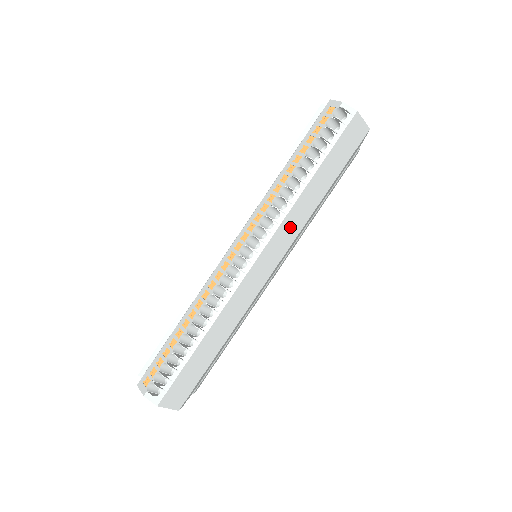
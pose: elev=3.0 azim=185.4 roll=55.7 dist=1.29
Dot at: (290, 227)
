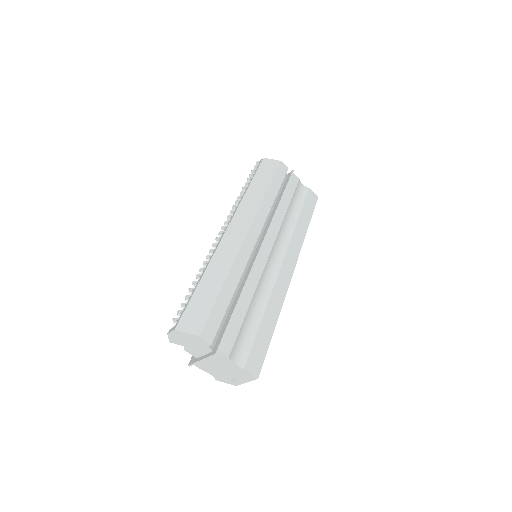
Dot at: (247, 209)
